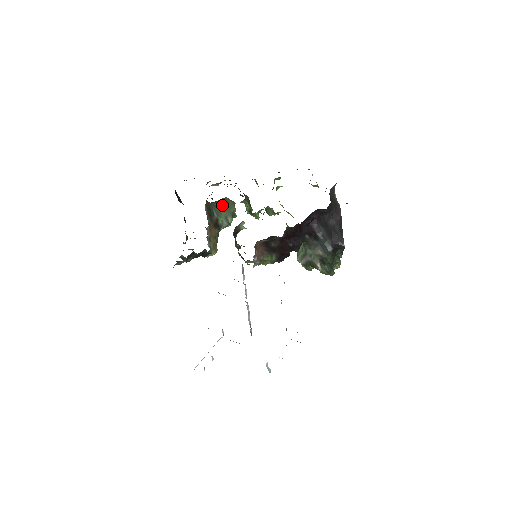
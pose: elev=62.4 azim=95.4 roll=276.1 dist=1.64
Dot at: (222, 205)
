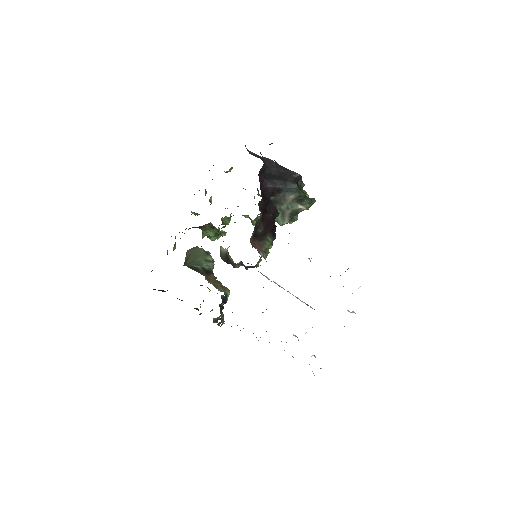
Dot at: (193, 257)
